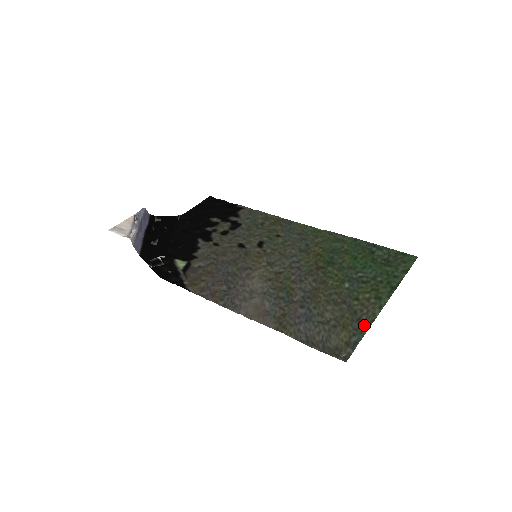
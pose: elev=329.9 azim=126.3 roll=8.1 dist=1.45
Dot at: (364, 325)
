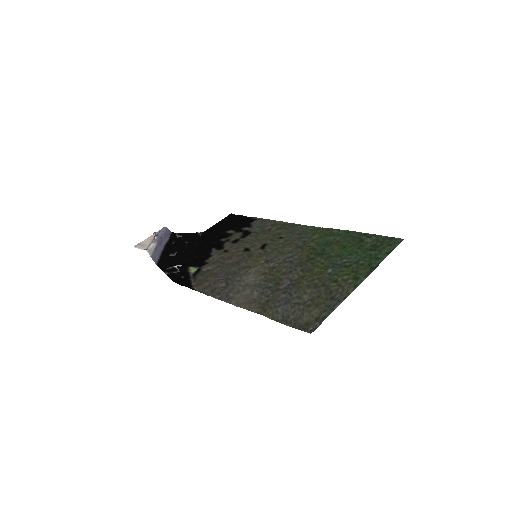
Dot at: (336, 302)
